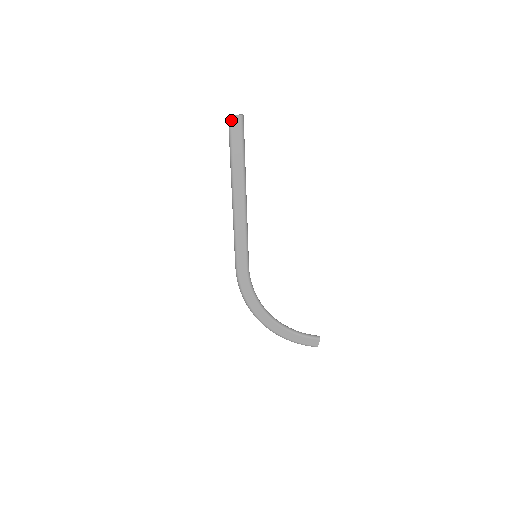
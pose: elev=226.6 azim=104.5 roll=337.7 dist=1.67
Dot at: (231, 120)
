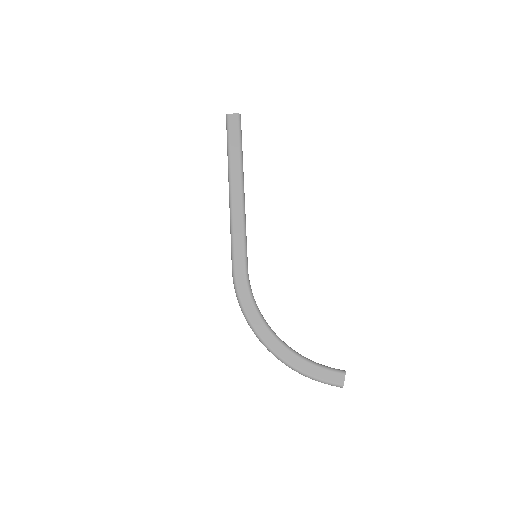
Dot at: (229, 118)
